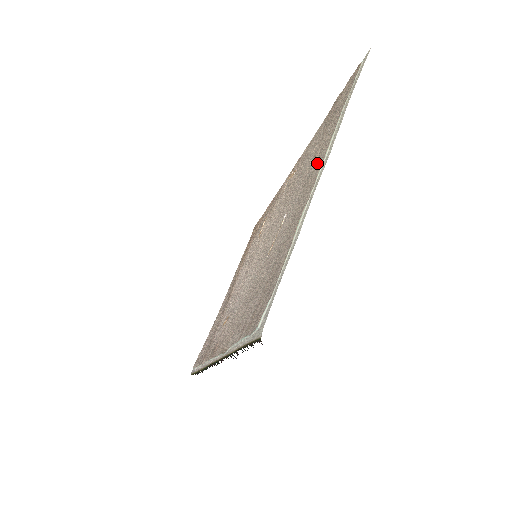
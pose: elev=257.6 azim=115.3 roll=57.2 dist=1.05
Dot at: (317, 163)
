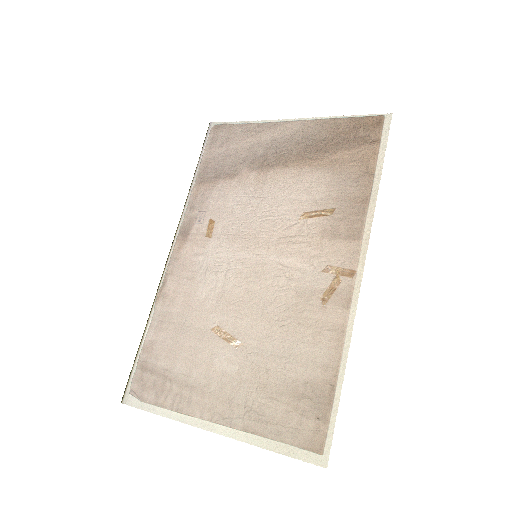
Dot at: (239, 408)
